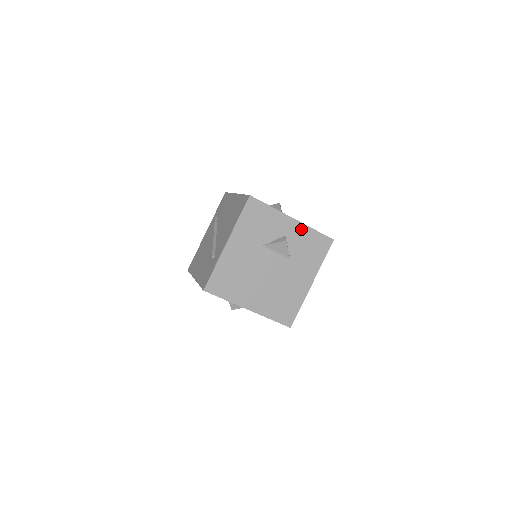
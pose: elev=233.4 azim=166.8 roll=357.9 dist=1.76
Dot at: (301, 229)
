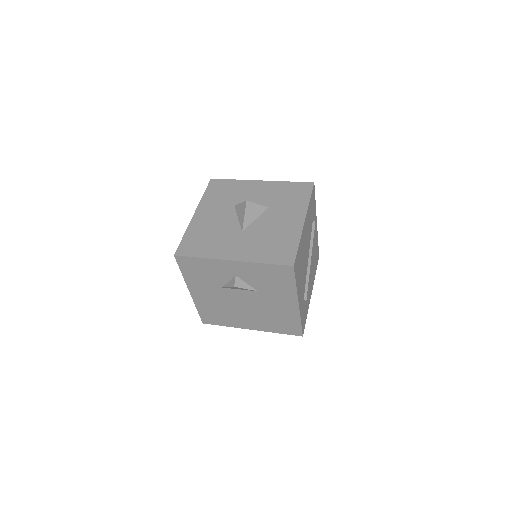
Dot at: (248, 267)
